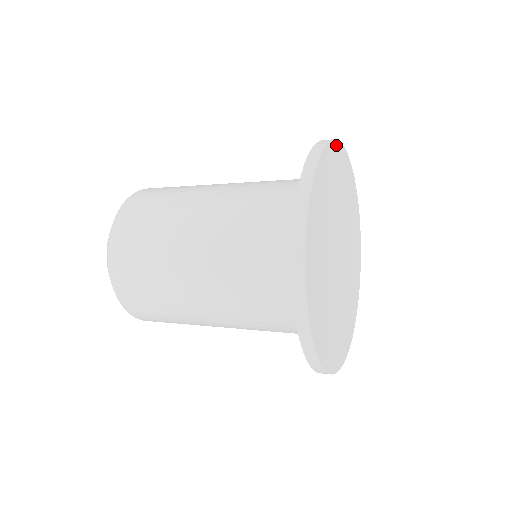
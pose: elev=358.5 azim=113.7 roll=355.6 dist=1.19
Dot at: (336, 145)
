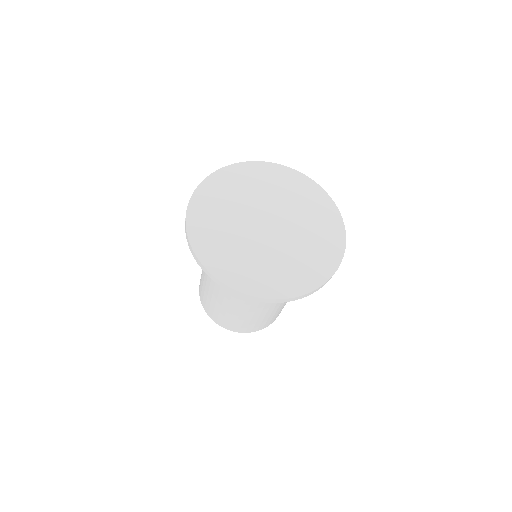
Dot at: (321, 191)
